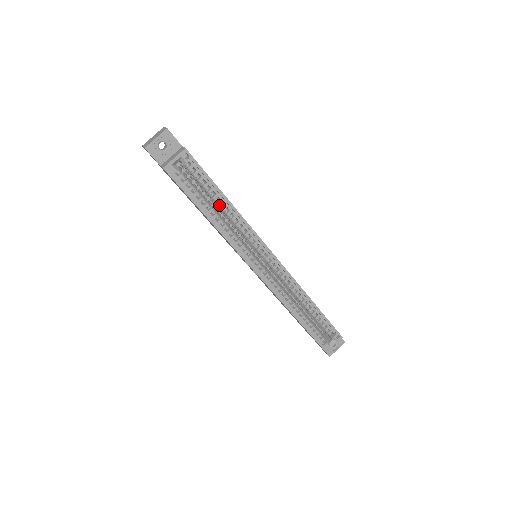
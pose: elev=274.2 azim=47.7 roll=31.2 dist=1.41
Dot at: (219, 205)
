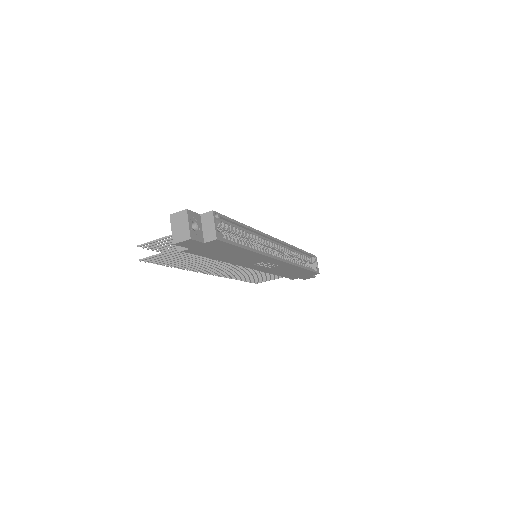
Dot at: (242, 235)
